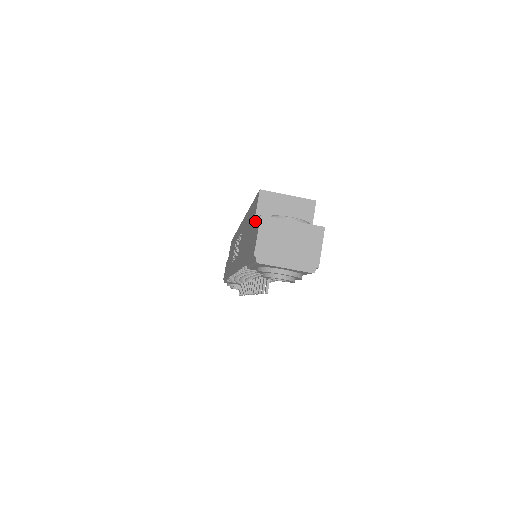
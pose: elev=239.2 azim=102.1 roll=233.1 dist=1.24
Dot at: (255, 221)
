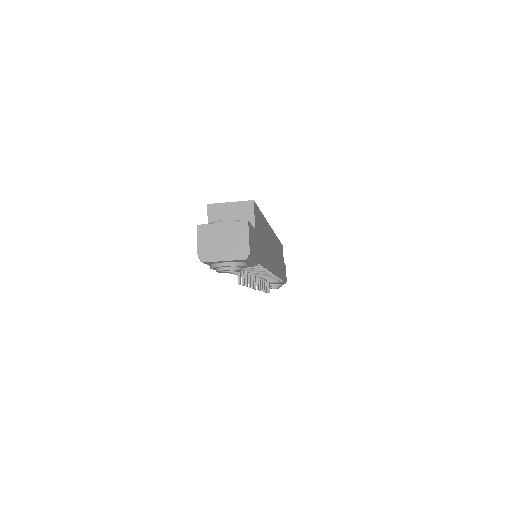
Dot at: occluded
